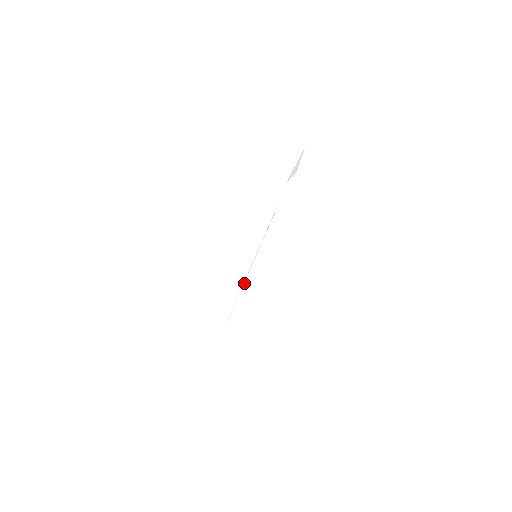
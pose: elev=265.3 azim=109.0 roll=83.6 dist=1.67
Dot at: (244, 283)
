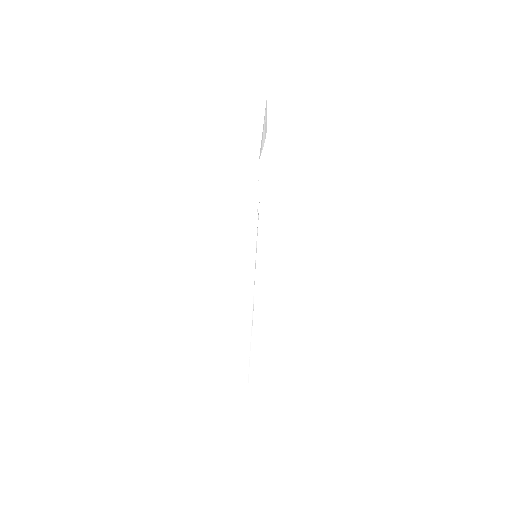
Dot at: (254, 292)
